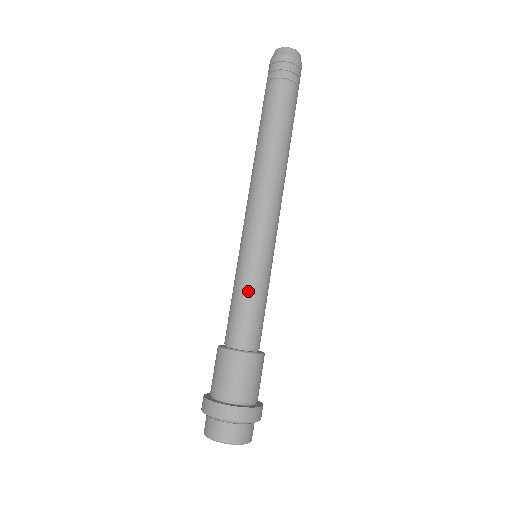
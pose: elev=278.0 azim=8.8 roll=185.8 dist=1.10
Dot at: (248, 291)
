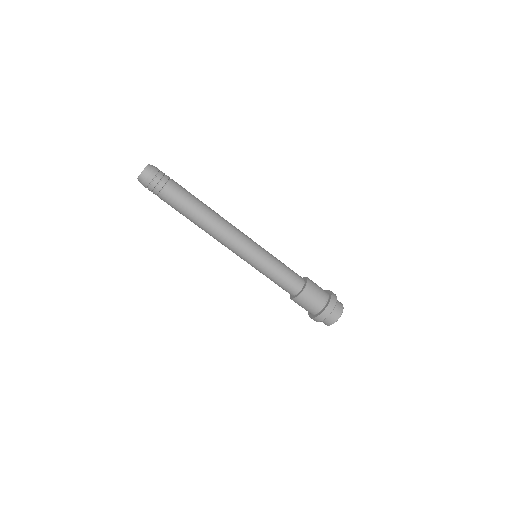
Dot at: (269, 277)
